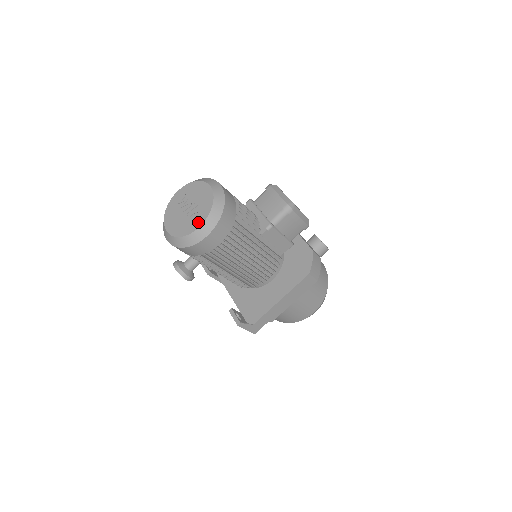
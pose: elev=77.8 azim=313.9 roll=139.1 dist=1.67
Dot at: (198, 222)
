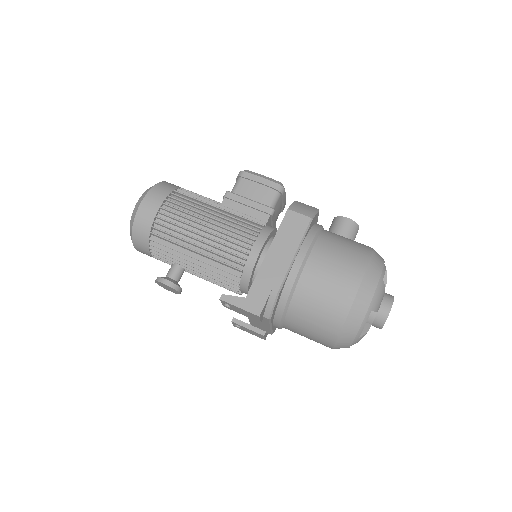
Dot at: occluded
